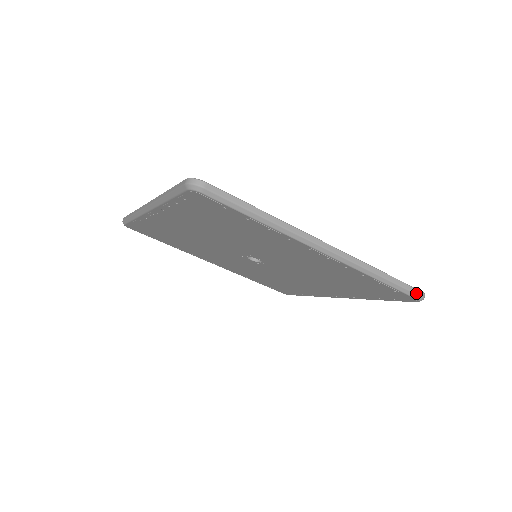
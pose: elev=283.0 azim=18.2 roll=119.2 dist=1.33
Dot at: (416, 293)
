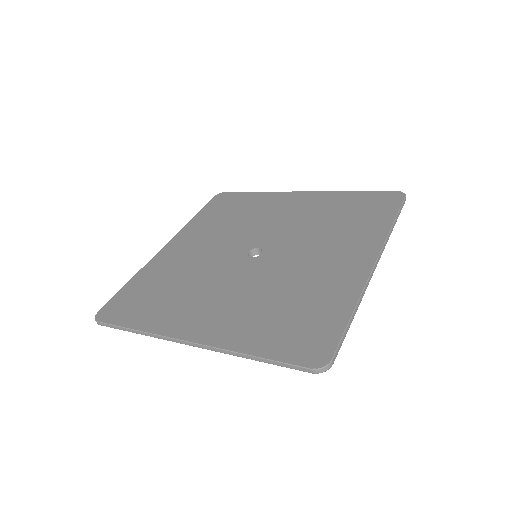
Dot at: (303, 371)
